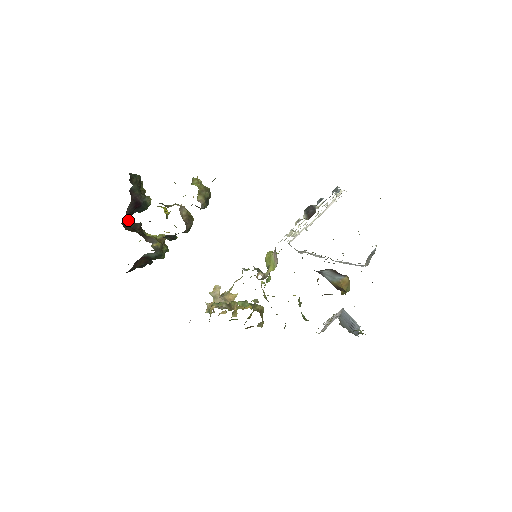
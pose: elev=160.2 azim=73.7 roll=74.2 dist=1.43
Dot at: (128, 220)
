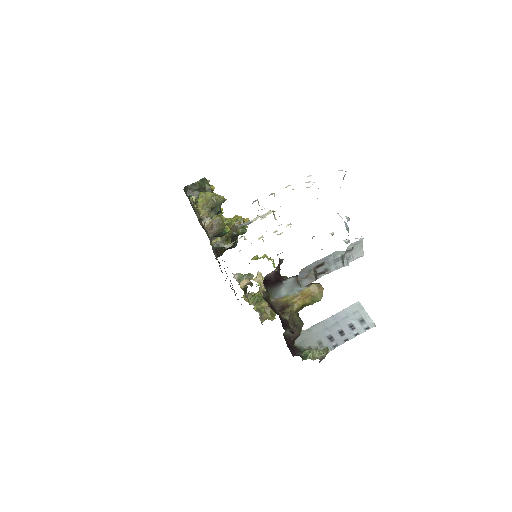
Dot at: occluded
